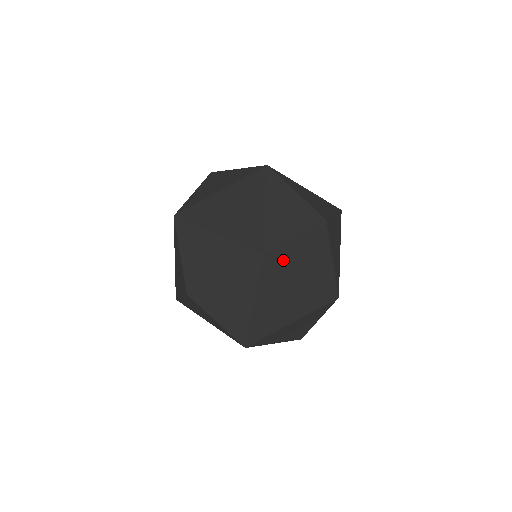
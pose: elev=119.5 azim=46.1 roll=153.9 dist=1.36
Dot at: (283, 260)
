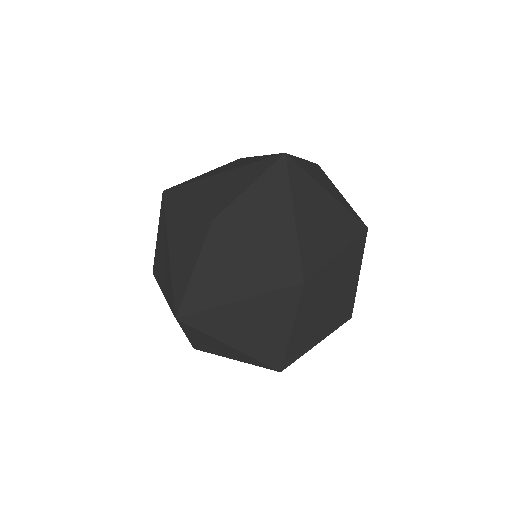
Dot at: (303, 168)
